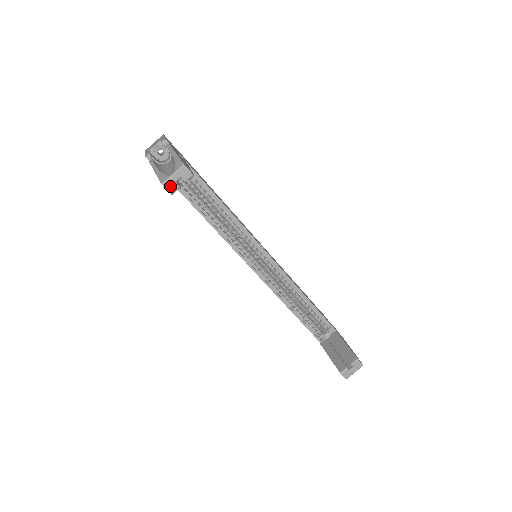
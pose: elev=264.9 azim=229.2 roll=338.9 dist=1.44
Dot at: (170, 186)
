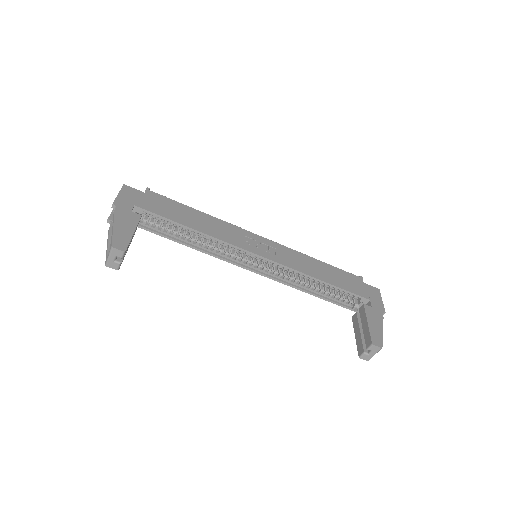
Dot at: (112, 265)
